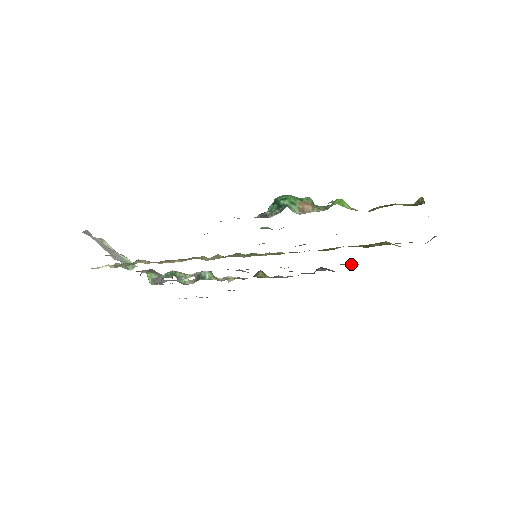
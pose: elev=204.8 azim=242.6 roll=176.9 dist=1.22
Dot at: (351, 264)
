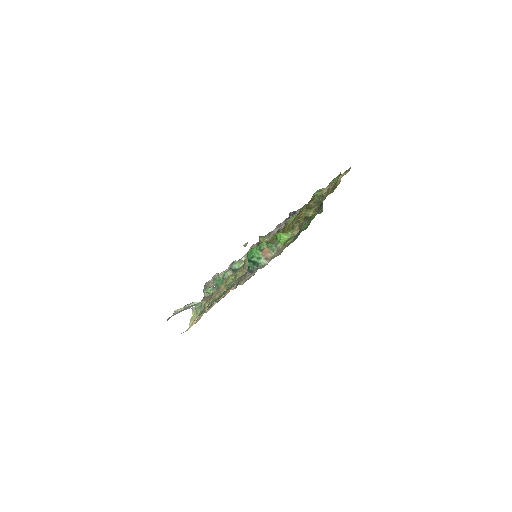
Dot at: occluded
